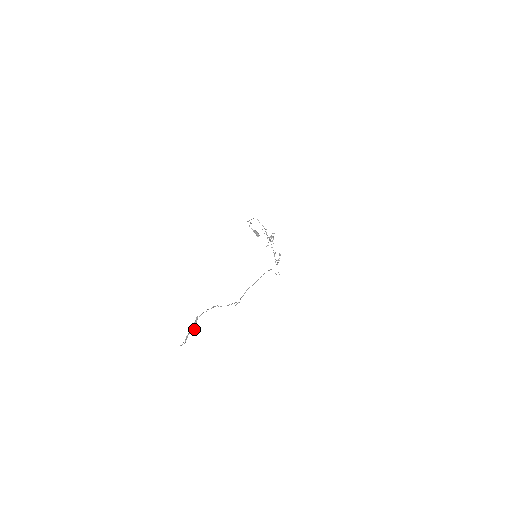
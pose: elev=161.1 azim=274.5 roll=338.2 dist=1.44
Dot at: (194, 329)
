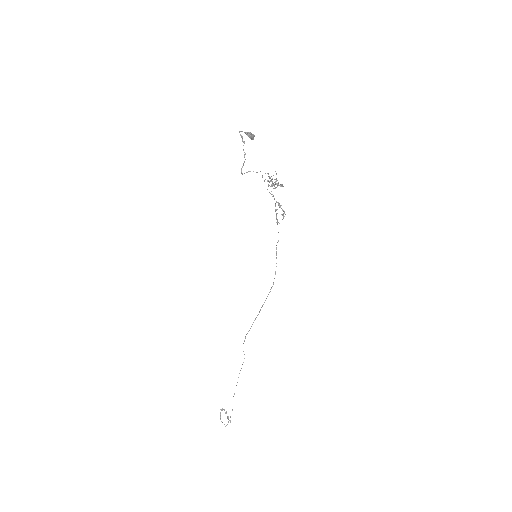
Dot at: occluded
